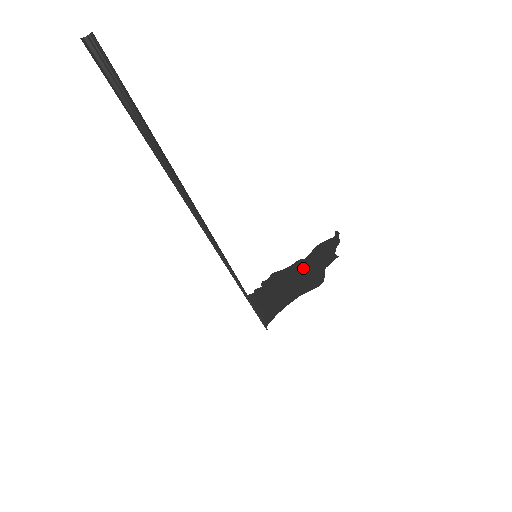
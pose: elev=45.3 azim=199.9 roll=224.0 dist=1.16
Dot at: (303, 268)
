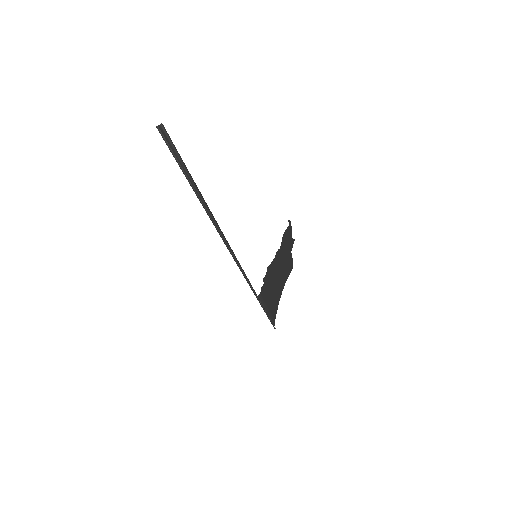
Dot at: (281, 257)
